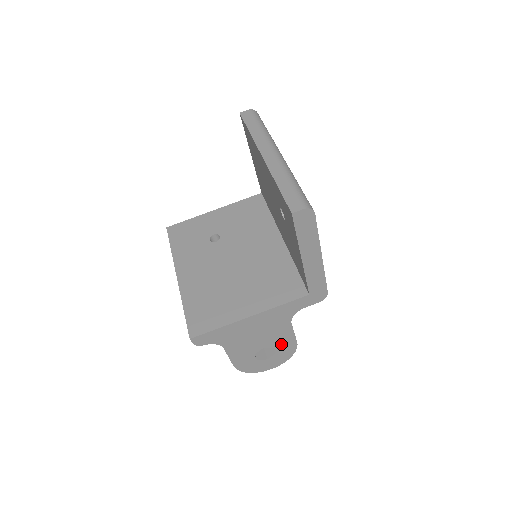
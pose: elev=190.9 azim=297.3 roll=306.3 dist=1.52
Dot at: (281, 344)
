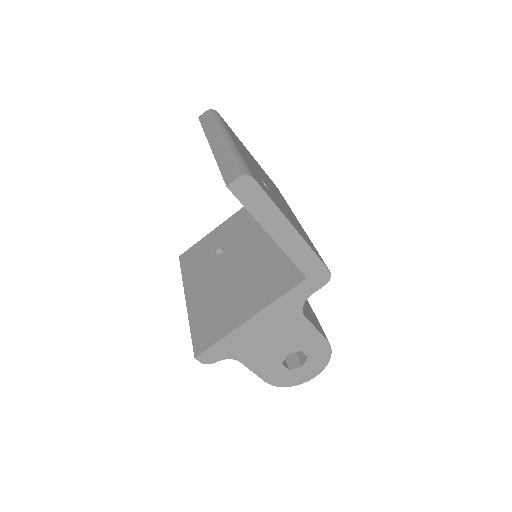
Dot at: (308, 345)
